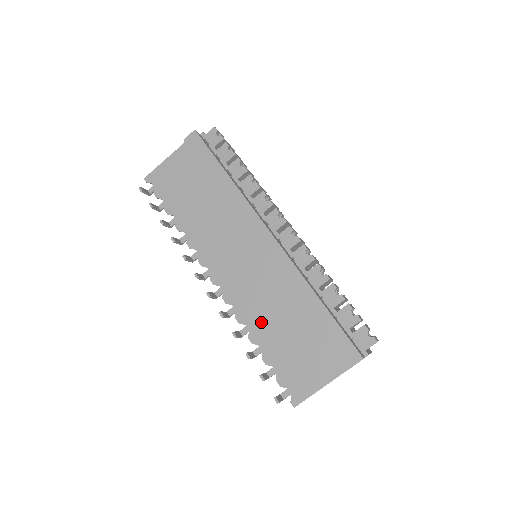
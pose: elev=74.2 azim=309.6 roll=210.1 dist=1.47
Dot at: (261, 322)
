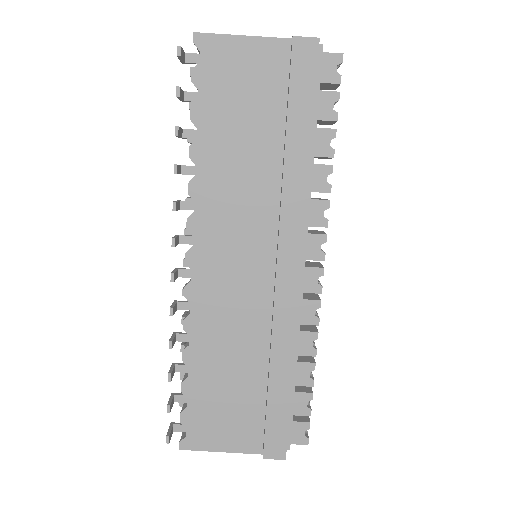
Dot at: (210, 347)
